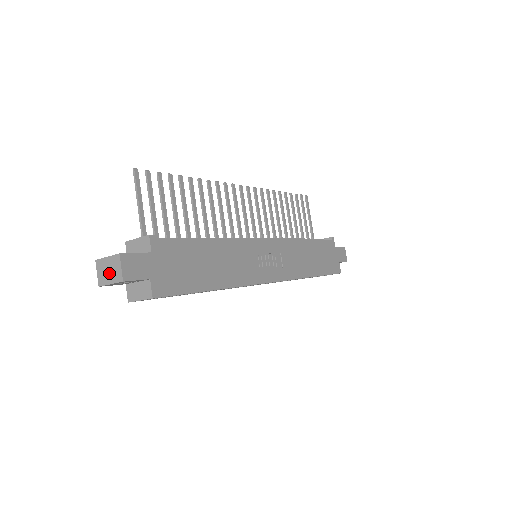
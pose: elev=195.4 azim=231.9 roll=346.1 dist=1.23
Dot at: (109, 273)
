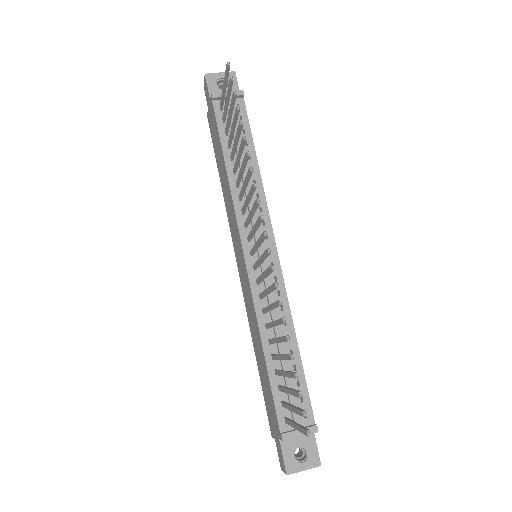
Dot at: occluded
